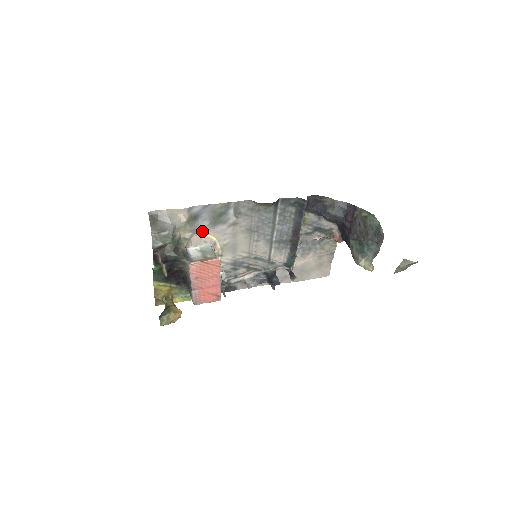
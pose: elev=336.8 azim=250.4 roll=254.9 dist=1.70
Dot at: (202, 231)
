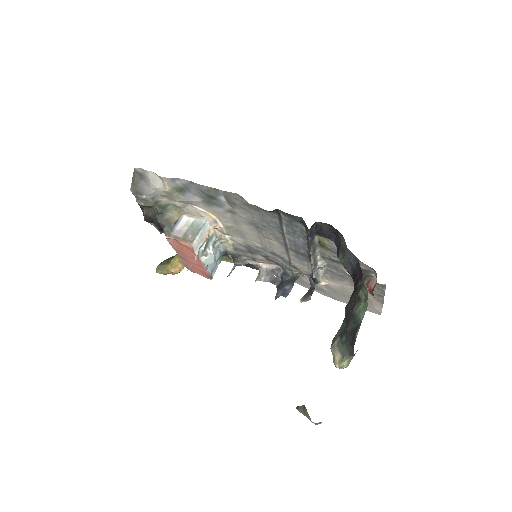
Dot at: (197, 204)
